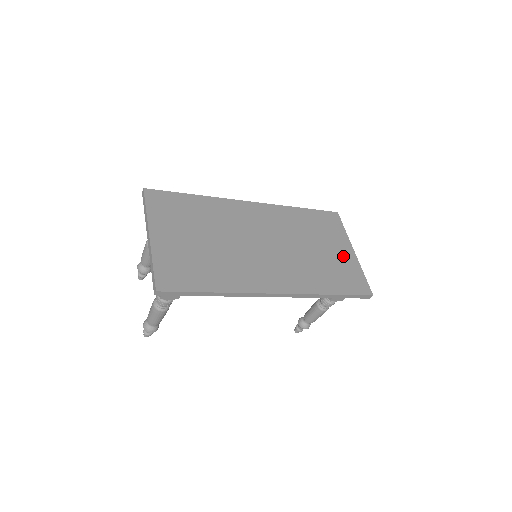
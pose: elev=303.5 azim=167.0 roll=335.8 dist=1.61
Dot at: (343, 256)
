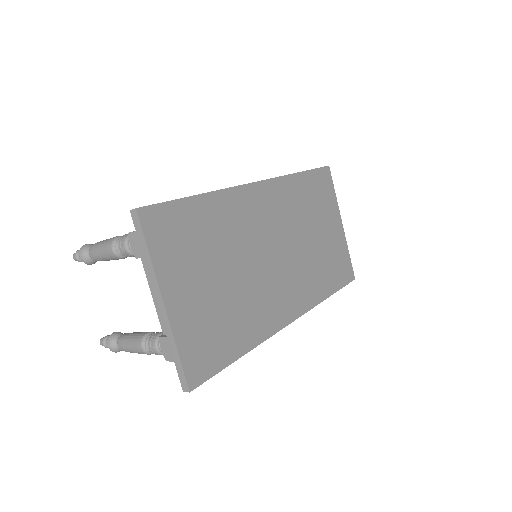
Dot at: (335, 236)
